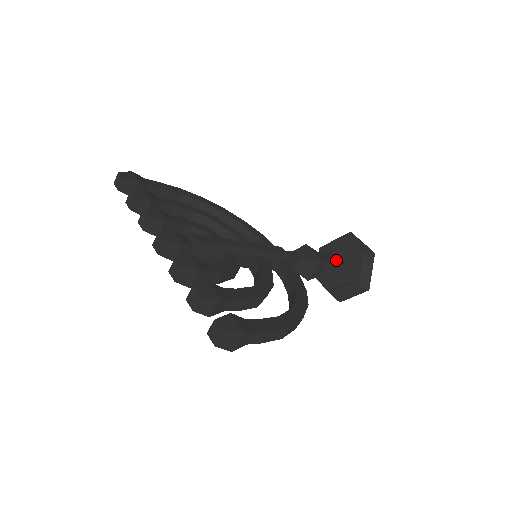
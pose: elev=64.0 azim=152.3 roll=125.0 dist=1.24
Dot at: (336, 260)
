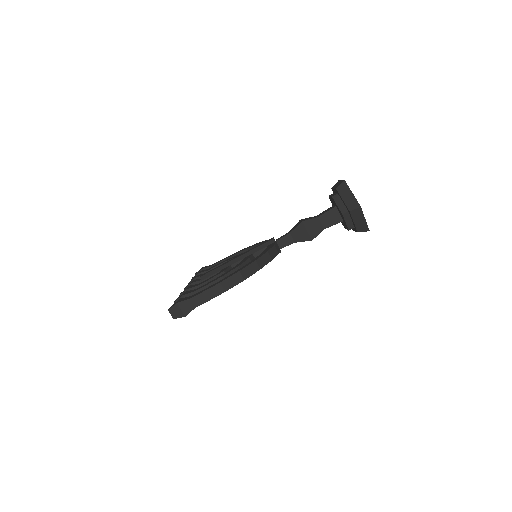
Dot at: (329, 210)
